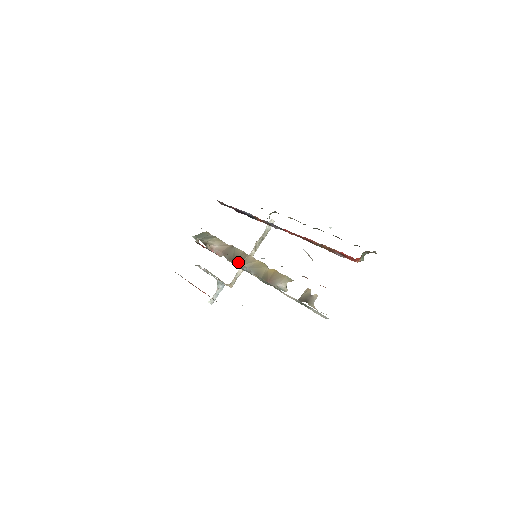
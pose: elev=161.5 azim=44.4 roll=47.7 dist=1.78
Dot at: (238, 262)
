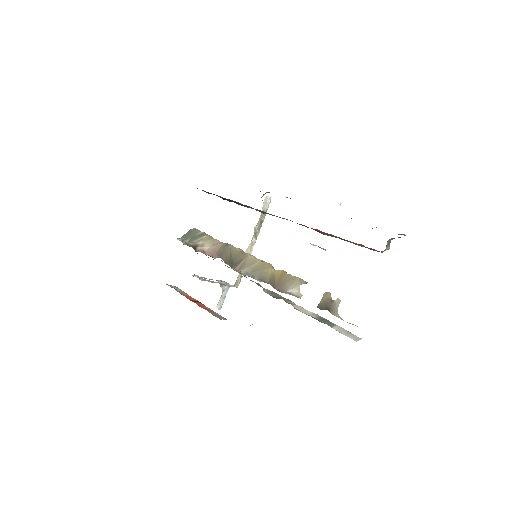
Dot at: (236, 270)
